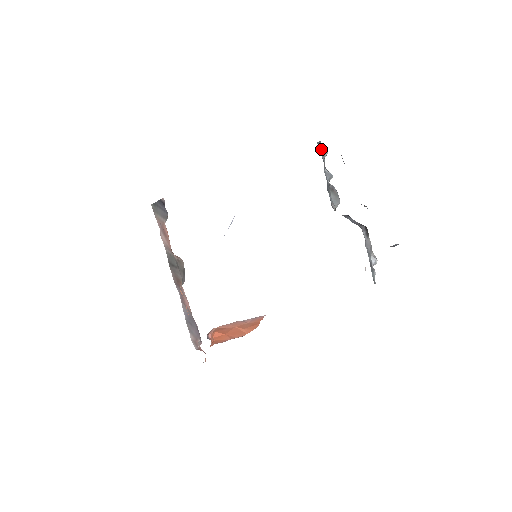
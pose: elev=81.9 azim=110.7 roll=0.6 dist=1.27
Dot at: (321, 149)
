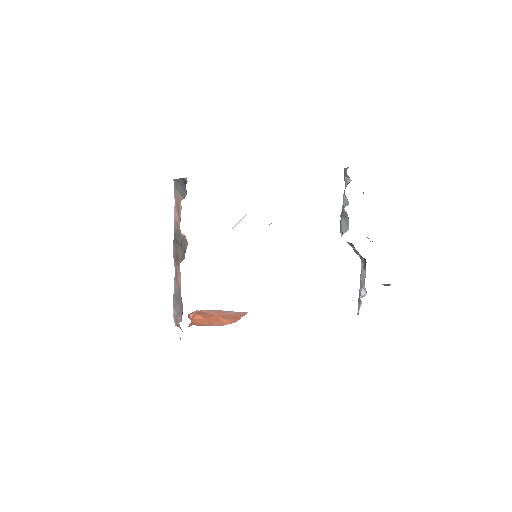
Dot at: (346, 175)
